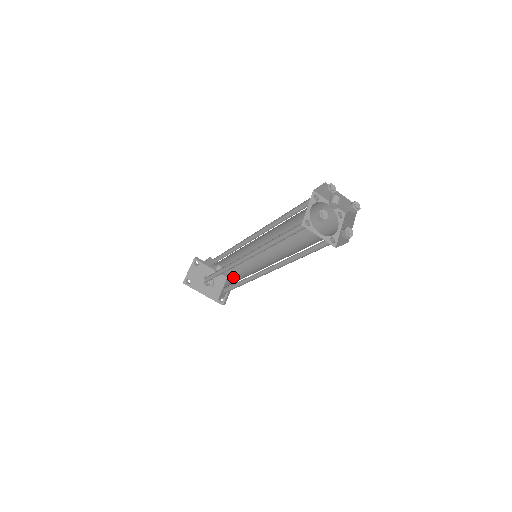
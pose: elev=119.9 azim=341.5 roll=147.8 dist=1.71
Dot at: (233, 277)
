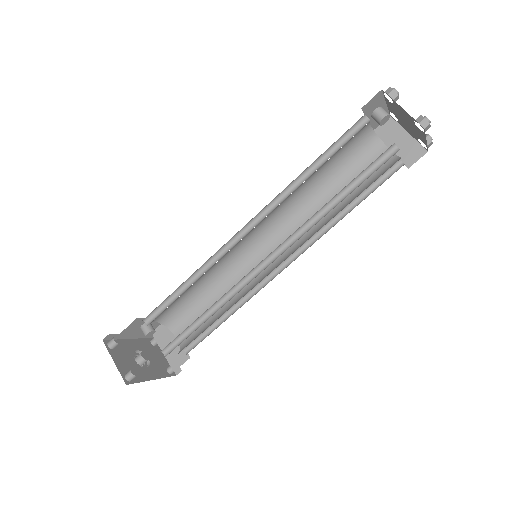
Dot at: (185, 322)
